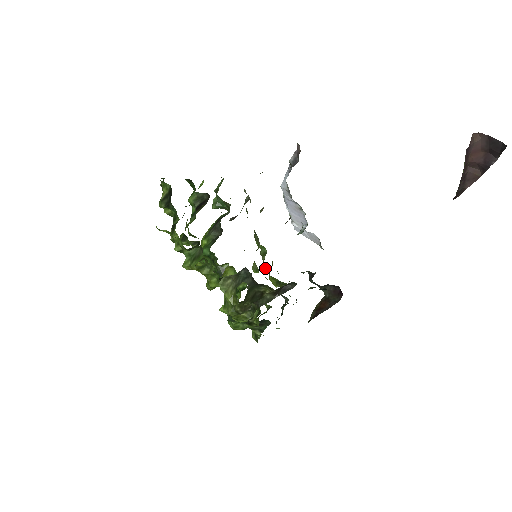
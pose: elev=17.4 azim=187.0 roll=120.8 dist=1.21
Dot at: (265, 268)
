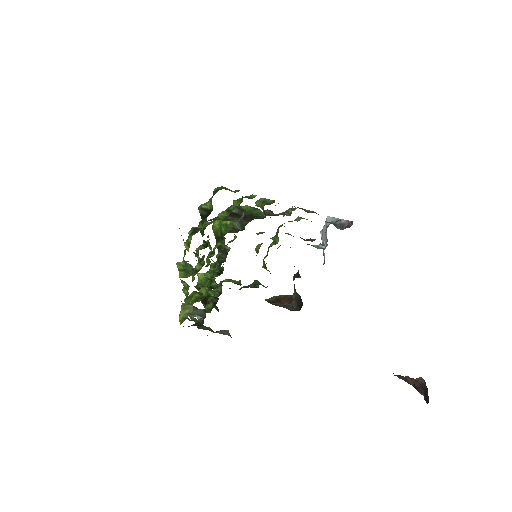
Dot at: (268, 249)
